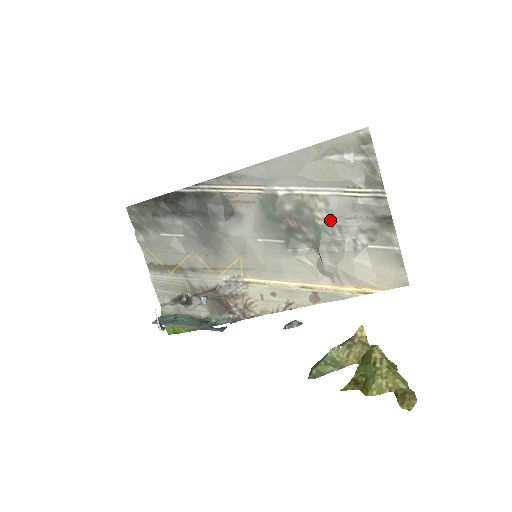
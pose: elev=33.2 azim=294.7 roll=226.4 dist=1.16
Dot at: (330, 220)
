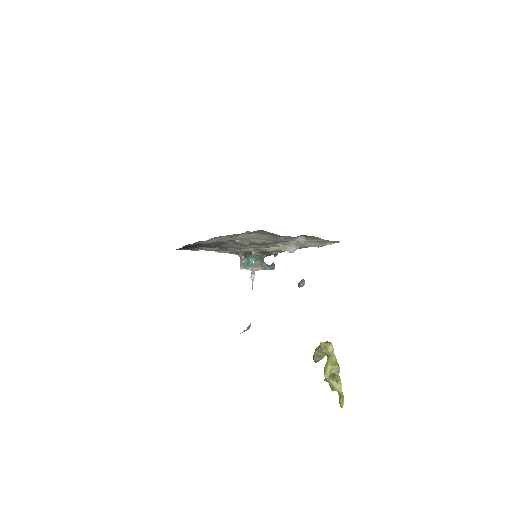
Dot at: (275, 241)
